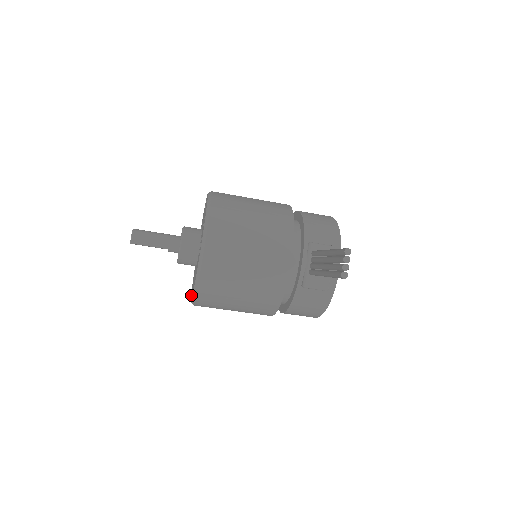
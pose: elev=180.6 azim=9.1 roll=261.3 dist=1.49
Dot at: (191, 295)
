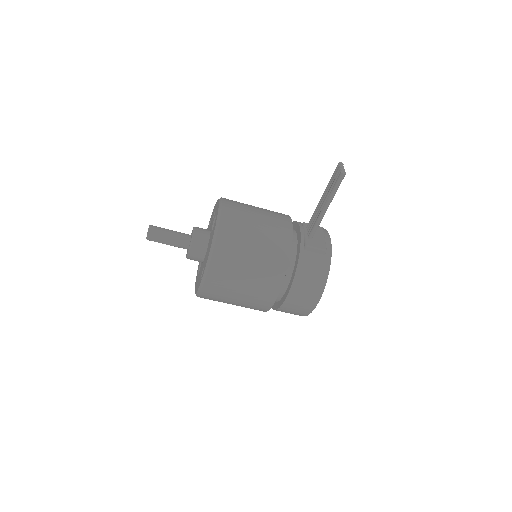
Dot at: (200, 280)
